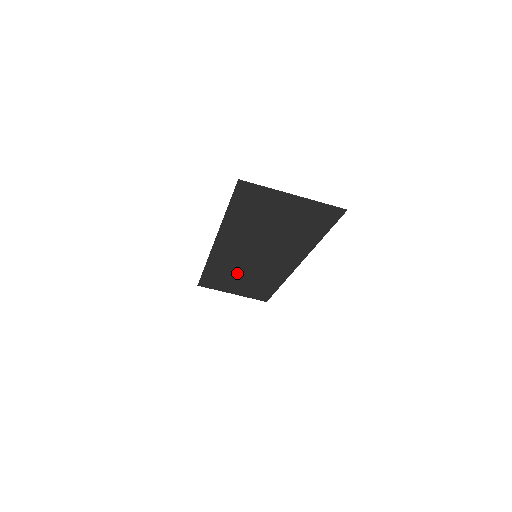
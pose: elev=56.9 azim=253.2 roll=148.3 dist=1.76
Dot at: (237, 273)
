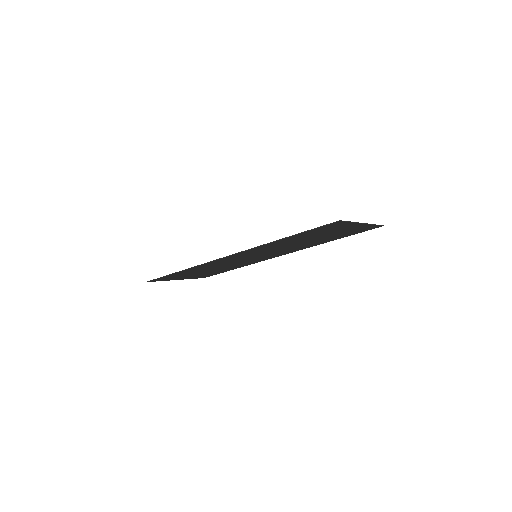
Dot at: occluded
